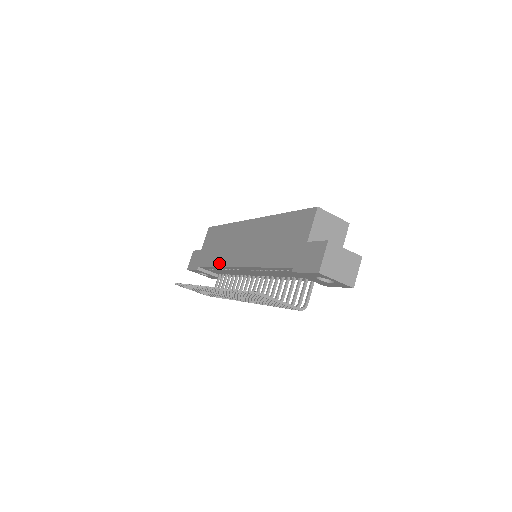
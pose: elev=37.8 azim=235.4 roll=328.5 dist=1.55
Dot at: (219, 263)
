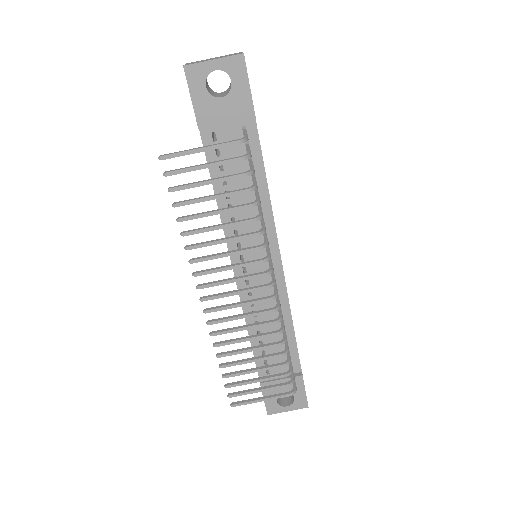
Dot at: occluded
